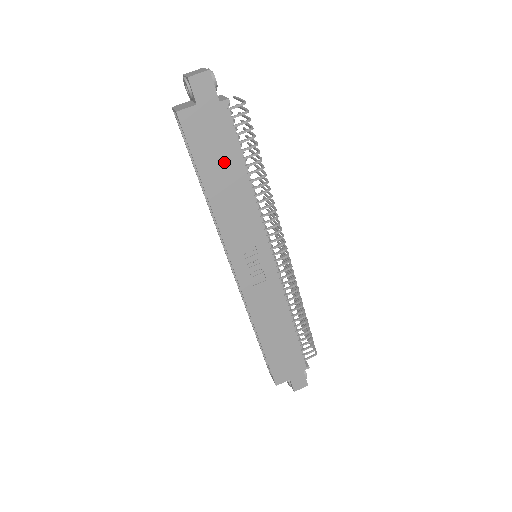
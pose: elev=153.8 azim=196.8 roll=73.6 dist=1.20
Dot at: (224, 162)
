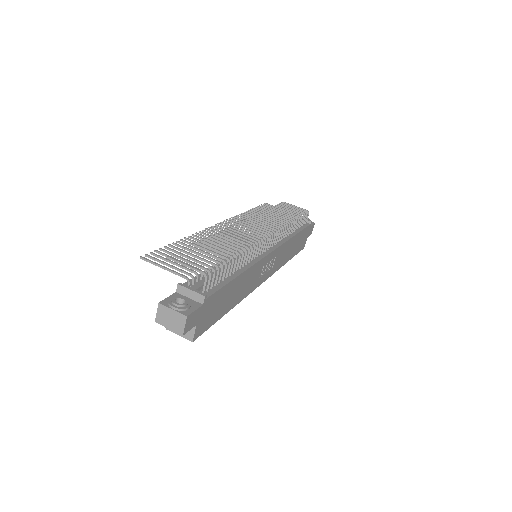
Dot at: (226, 297)
